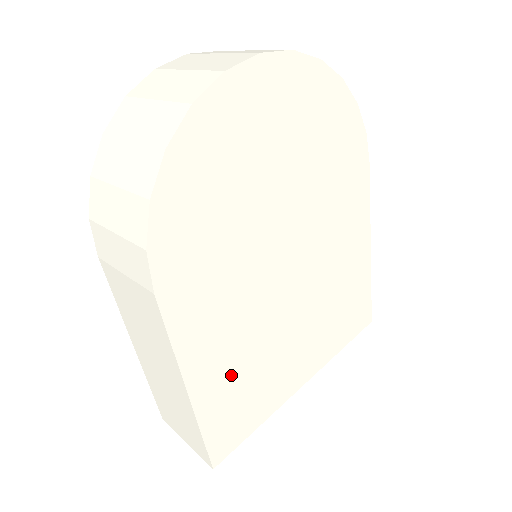
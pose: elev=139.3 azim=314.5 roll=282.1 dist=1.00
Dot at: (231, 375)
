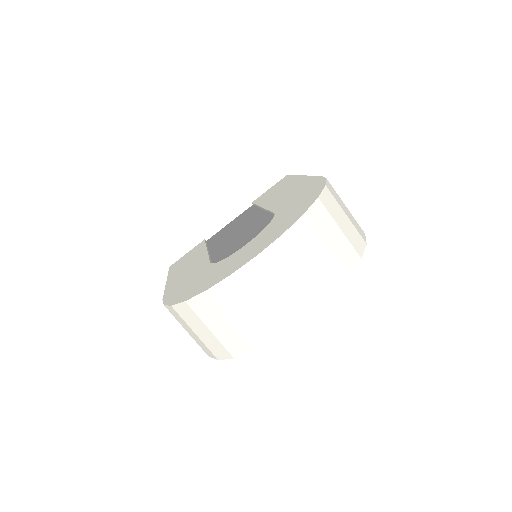
Dot at: occluded
